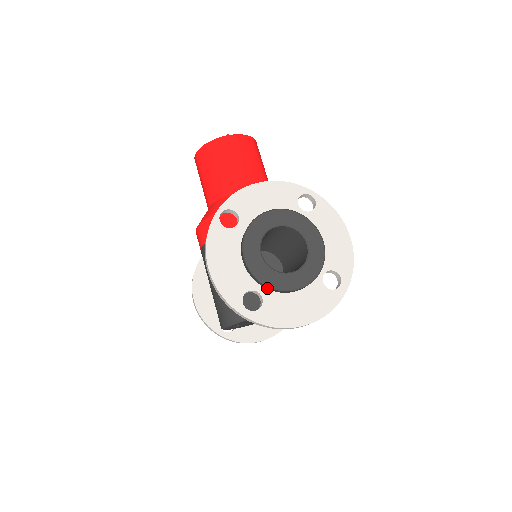
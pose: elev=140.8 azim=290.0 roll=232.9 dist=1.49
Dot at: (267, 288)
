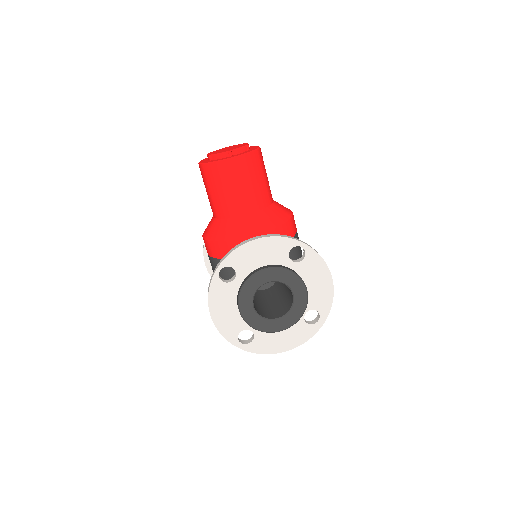
Dot at: (258, 328)
